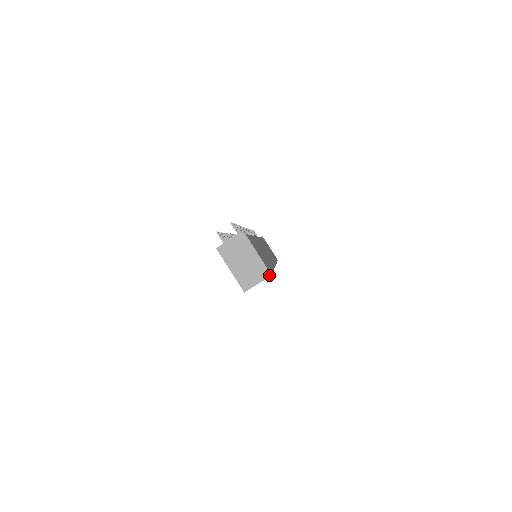
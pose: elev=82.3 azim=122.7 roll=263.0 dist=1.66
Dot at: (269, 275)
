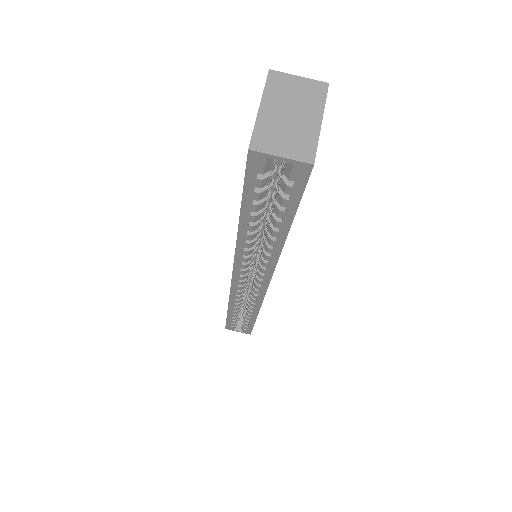
Dot at: (311, 161)
